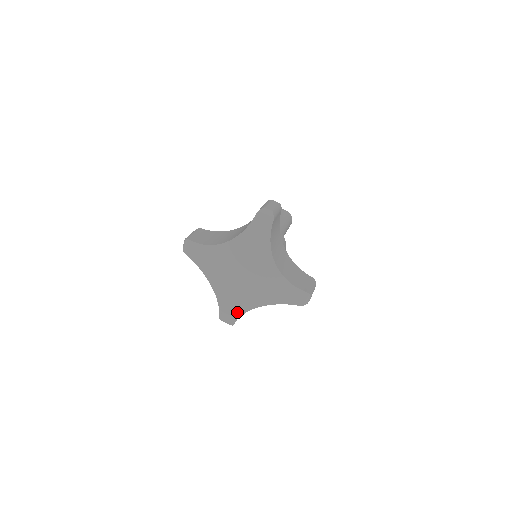
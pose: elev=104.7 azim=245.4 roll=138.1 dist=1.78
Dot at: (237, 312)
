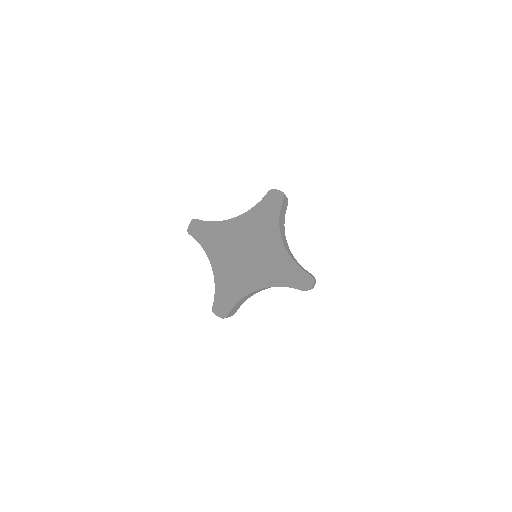
Dot at: (234, 297)
